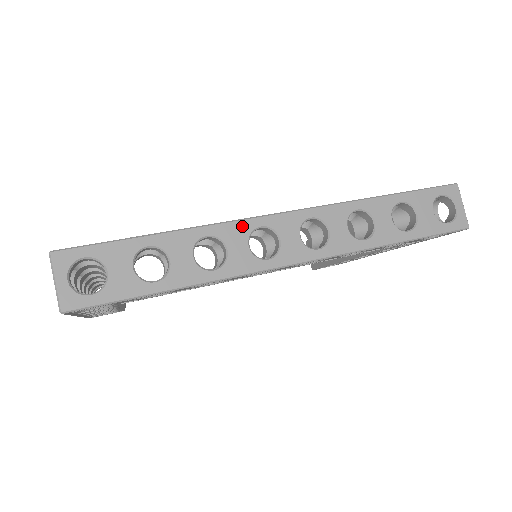
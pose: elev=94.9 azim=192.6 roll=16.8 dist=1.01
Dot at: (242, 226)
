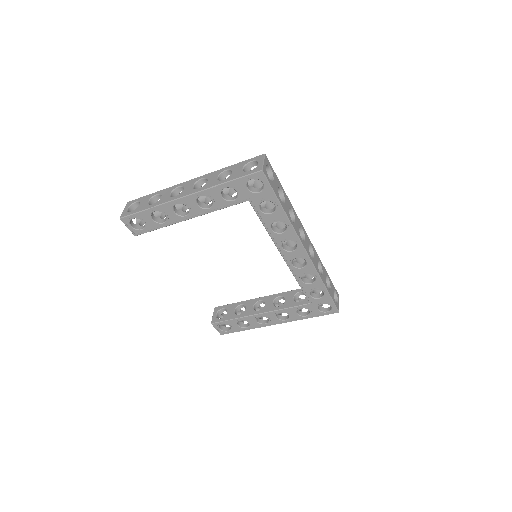
Dot at: (299, 221)
